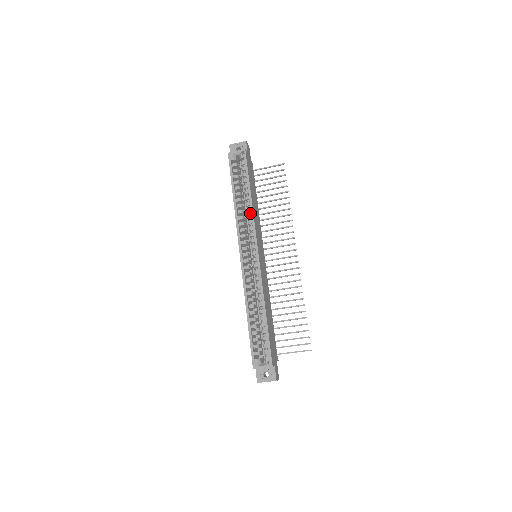
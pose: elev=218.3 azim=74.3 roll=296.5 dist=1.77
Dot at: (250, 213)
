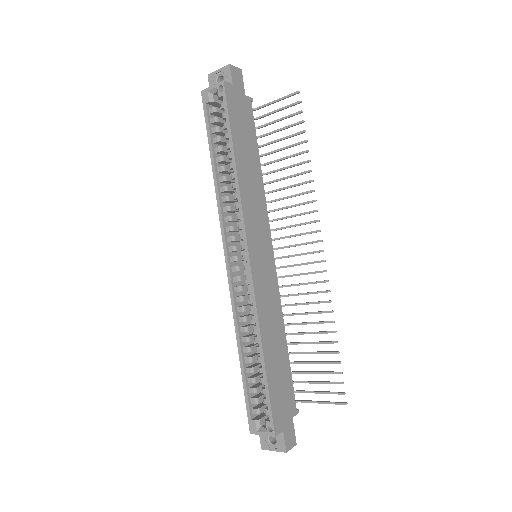
Dot at: (237, 190)
